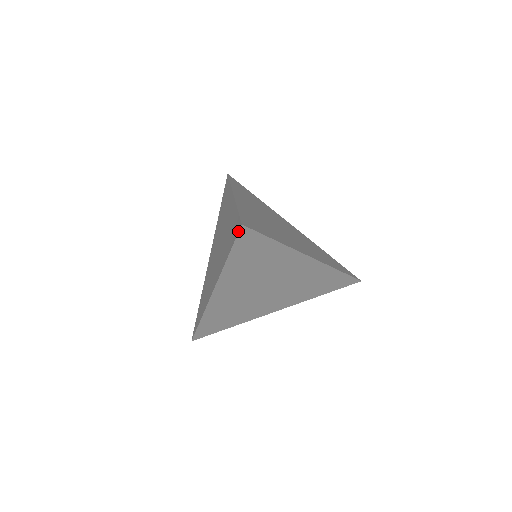
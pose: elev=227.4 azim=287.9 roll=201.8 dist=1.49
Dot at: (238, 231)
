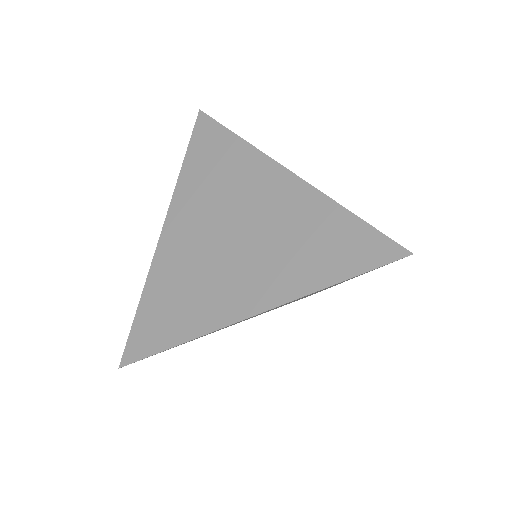
Dot at: (395, 258)
